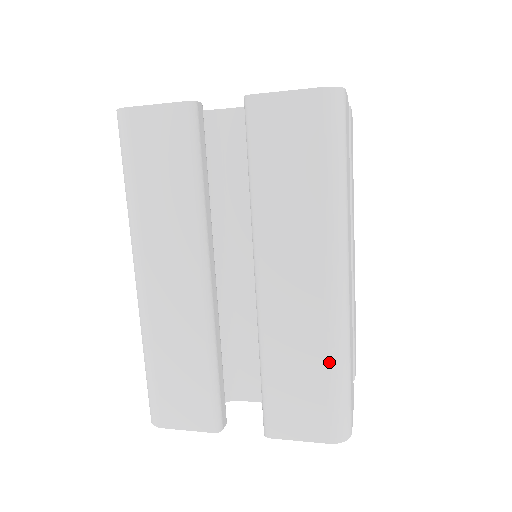
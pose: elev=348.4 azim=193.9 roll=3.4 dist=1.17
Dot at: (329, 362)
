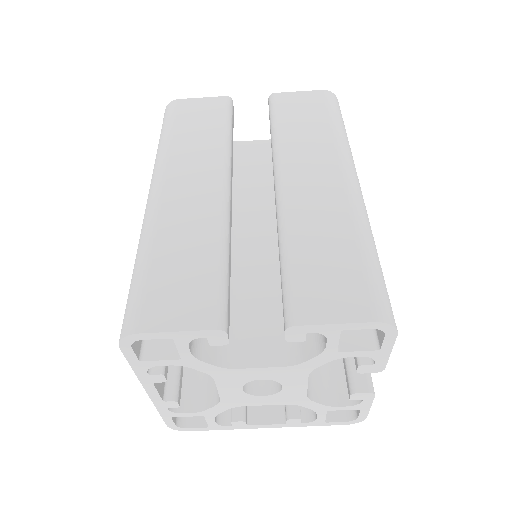
Dot at: (358, 238)
